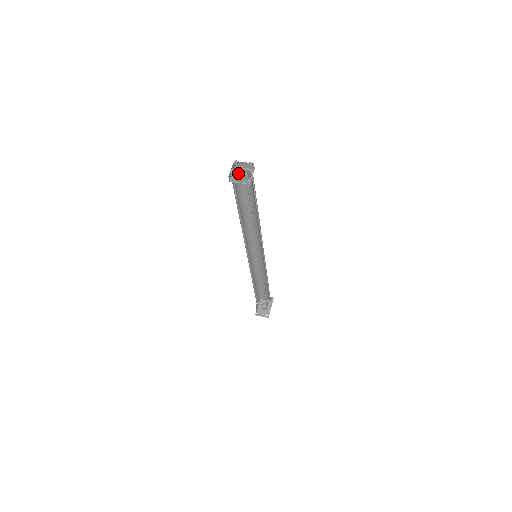
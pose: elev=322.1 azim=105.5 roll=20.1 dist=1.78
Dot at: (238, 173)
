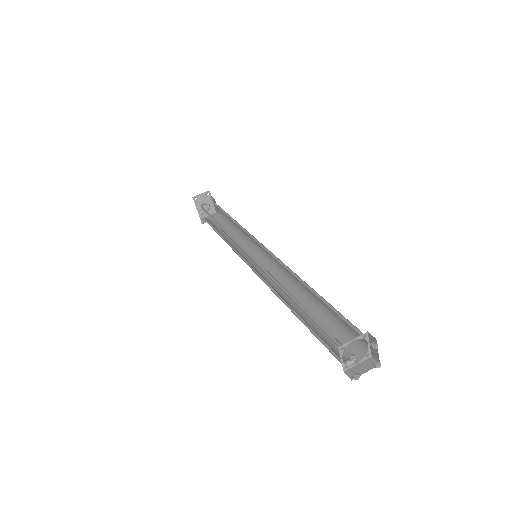
Dot at: (339, 344)
